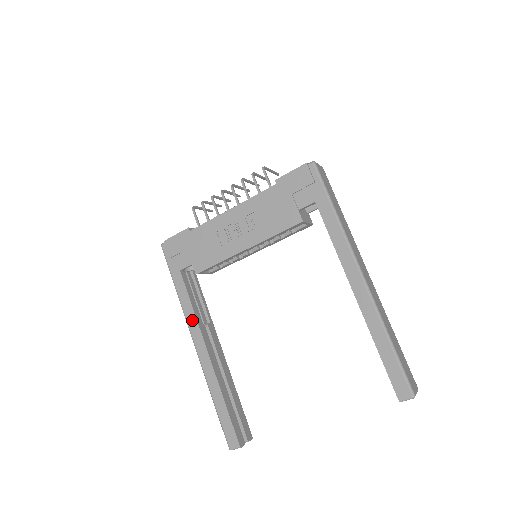
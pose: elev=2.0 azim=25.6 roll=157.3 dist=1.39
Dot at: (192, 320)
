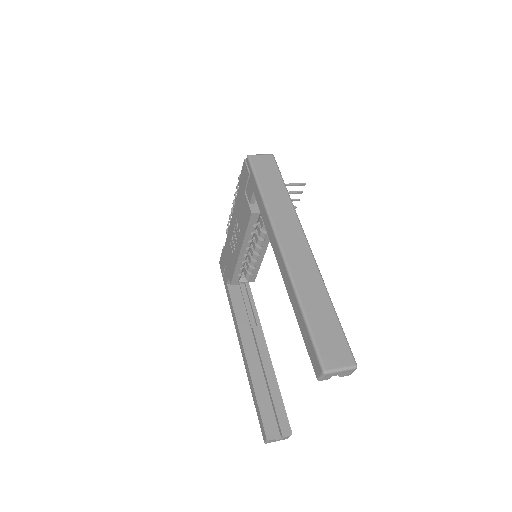
Dot at: (236, 325)
